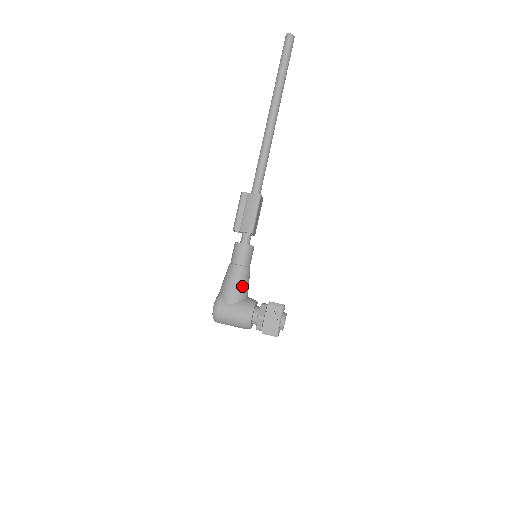
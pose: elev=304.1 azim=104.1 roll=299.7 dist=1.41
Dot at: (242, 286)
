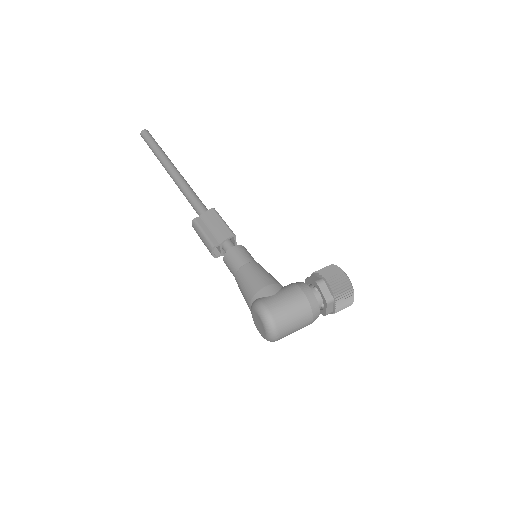
Dot at: (270, 276)
